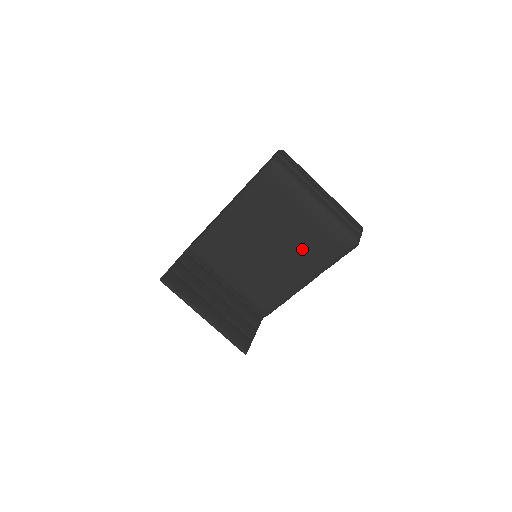
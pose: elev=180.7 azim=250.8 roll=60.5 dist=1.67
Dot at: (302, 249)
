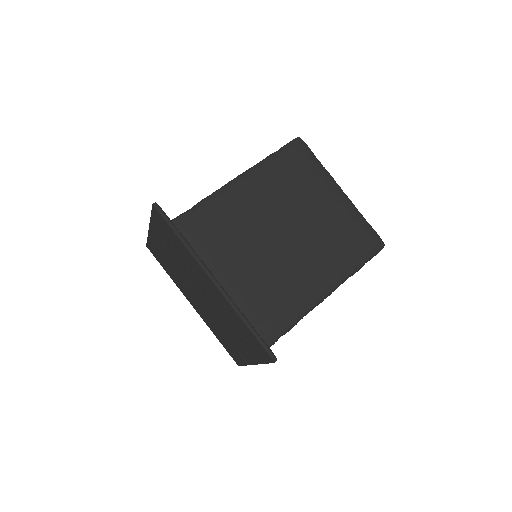
Dot at: (325, 242)
